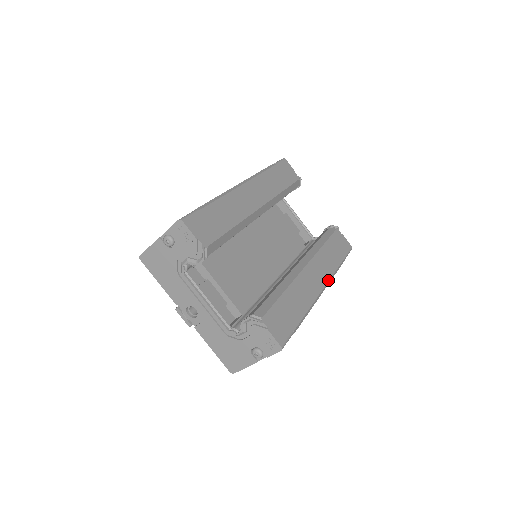
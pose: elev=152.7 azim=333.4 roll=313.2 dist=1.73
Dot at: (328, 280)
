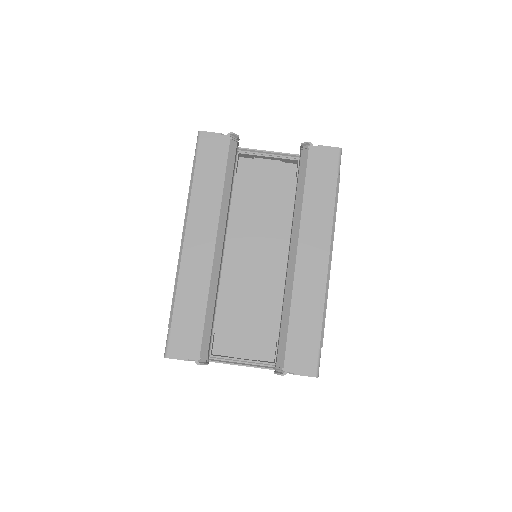
Dot at: (329, 241)
